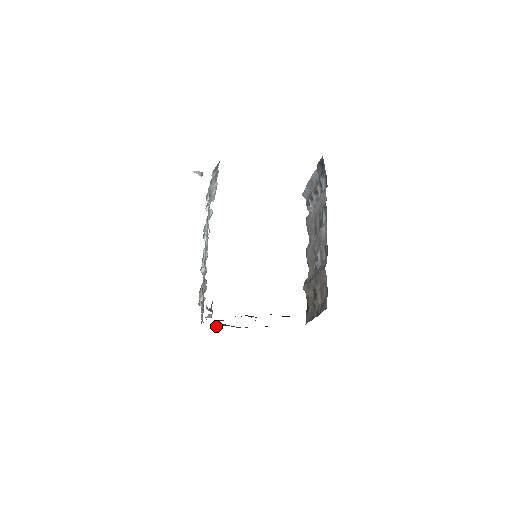
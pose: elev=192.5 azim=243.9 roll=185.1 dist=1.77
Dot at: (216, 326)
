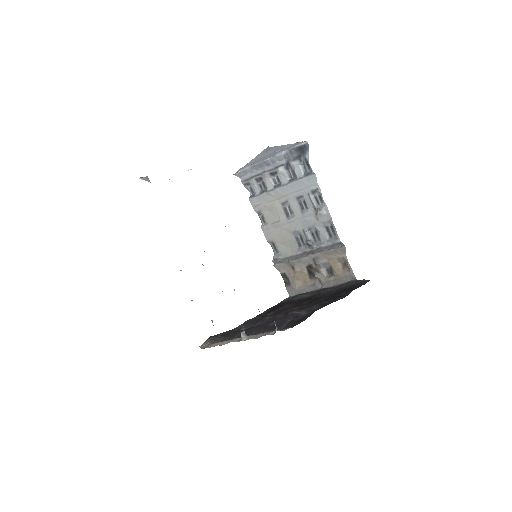
Dot at: (215, 341)
